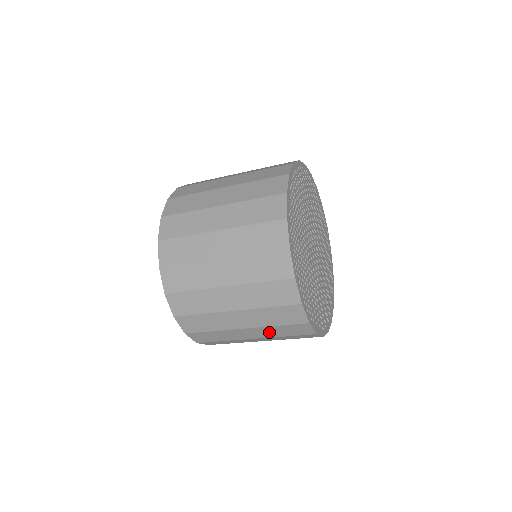
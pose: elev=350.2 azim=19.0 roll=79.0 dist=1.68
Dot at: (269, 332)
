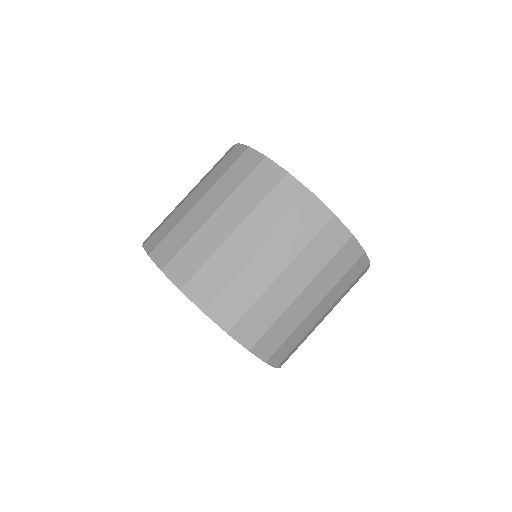
Dot at: occluded
